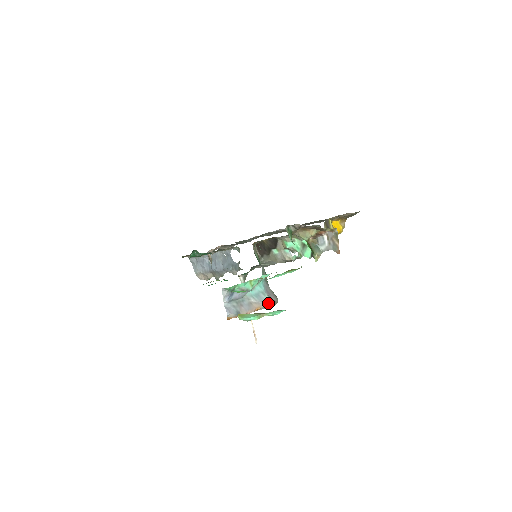
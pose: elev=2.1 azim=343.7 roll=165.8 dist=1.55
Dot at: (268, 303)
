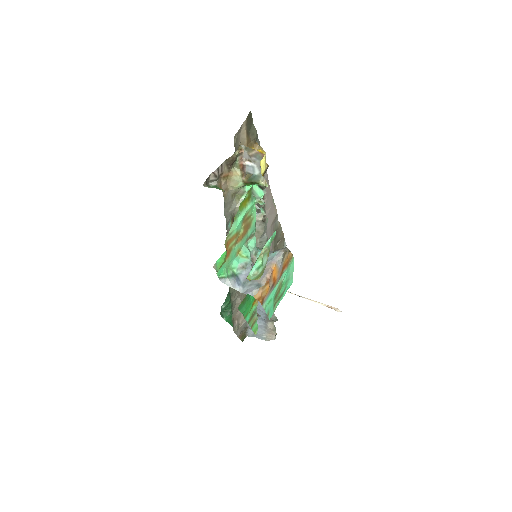
Dot at: (276, 255)
